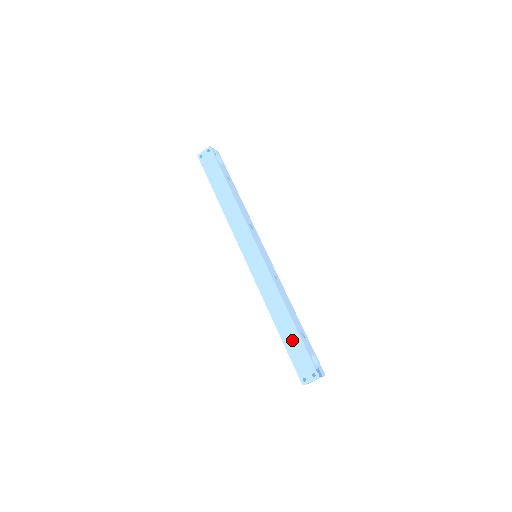
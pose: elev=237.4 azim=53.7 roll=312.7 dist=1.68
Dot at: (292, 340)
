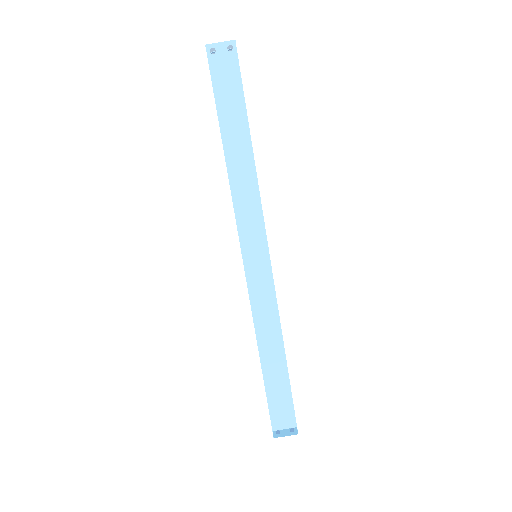
Dot at: (278, 386)
